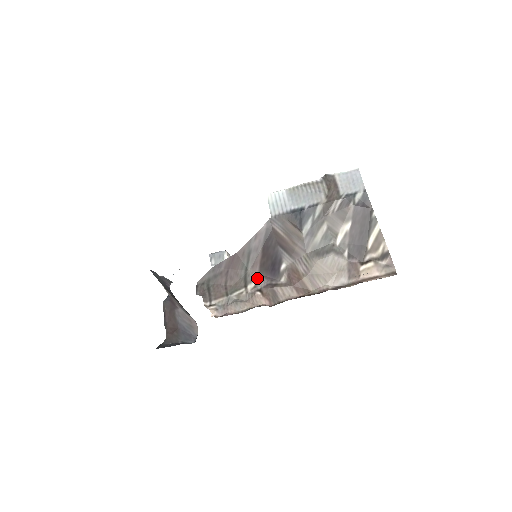
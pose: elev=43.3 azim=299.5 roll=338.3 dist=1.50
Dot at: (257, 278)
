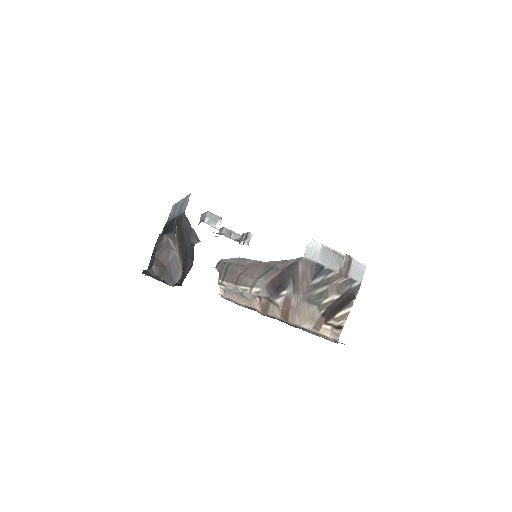
Dot at: (263, 287)
